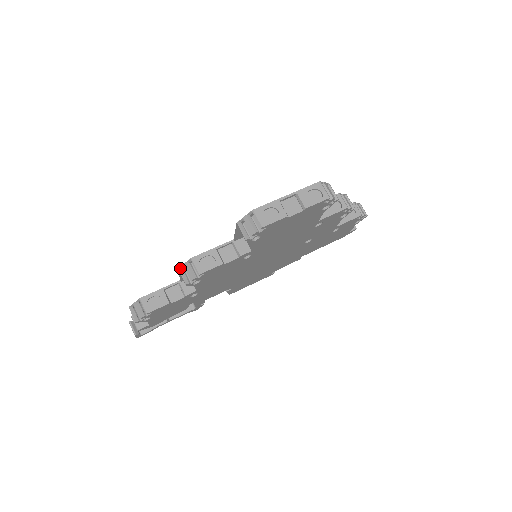
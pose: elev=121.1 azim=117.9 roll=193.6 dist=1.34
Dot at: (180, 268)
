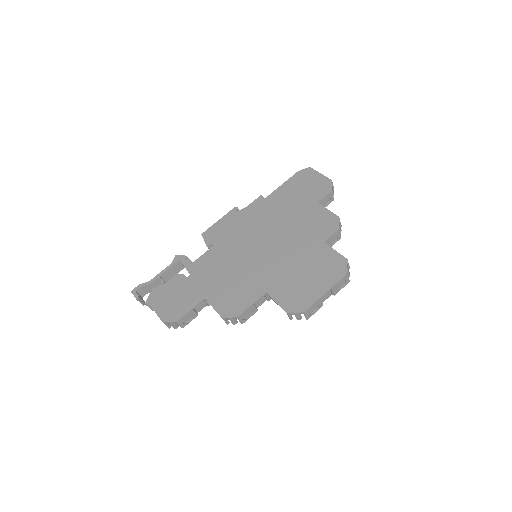
Dot at: (223, 317)
